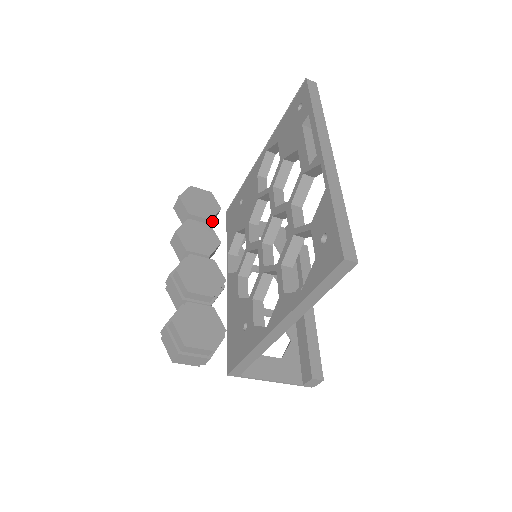
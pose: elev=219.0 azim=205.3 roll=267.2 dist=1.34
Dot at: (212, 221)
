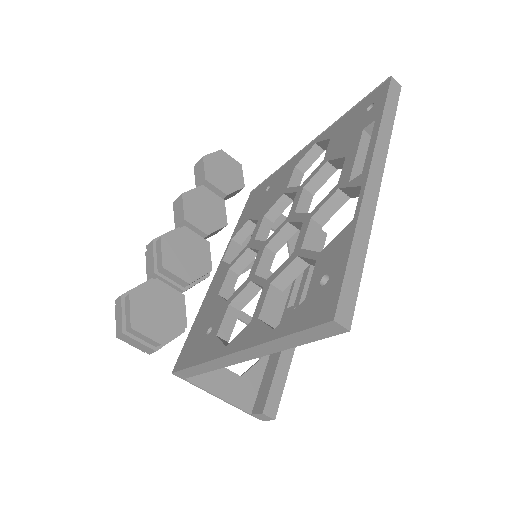
Dot at: (230, 196)
